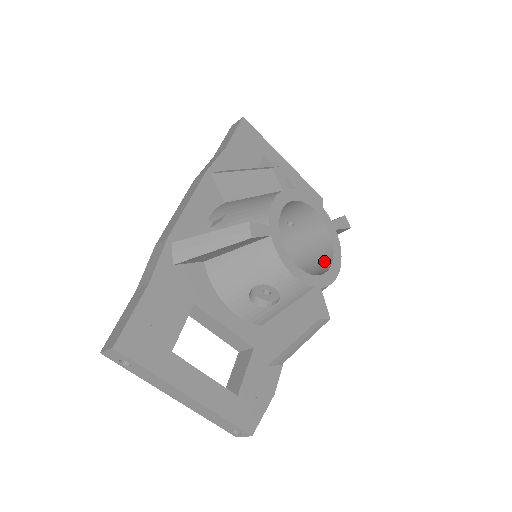
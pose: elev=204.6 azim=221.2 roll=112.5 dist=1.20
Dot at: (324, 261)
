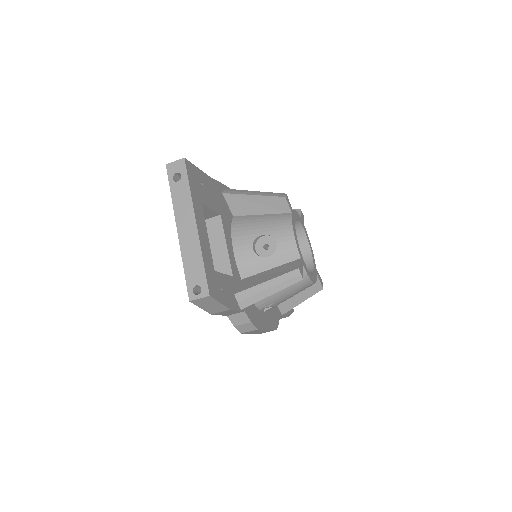
Dot at: occluded
